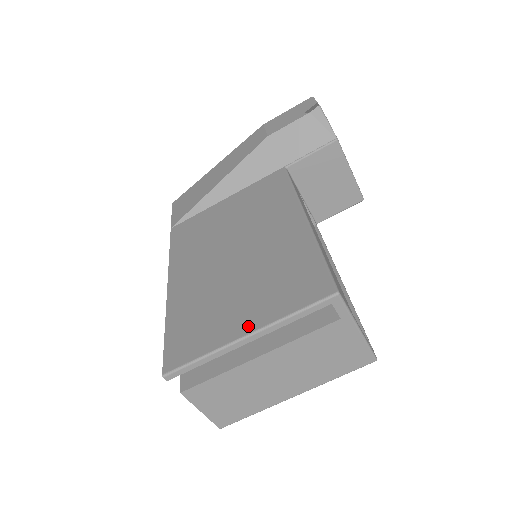
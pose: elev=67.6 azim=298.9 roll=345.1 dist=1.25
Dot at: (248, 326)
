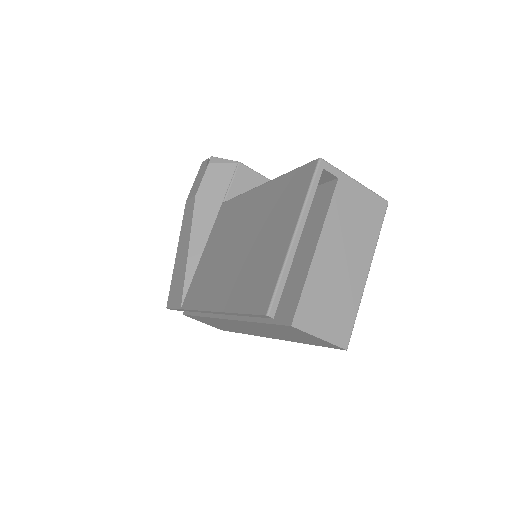
Dot at: (290, 231)
